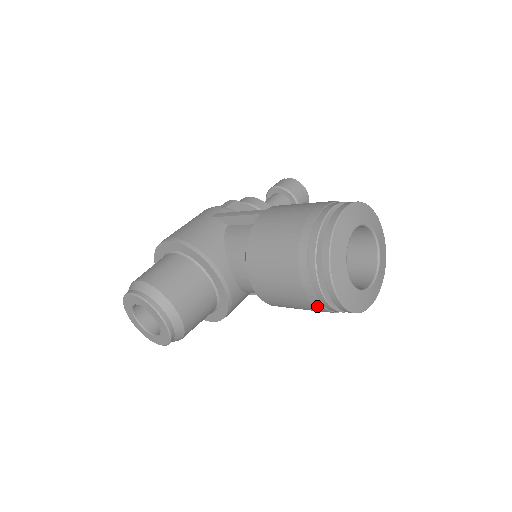
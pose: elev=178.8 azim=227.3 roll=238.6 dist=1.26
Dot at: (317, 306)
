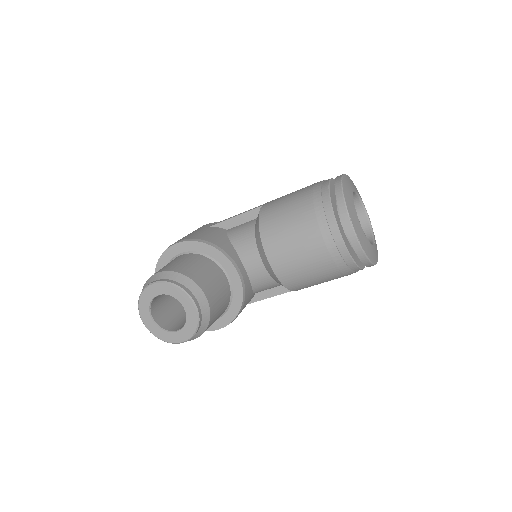
Dot at: (337, 261)
